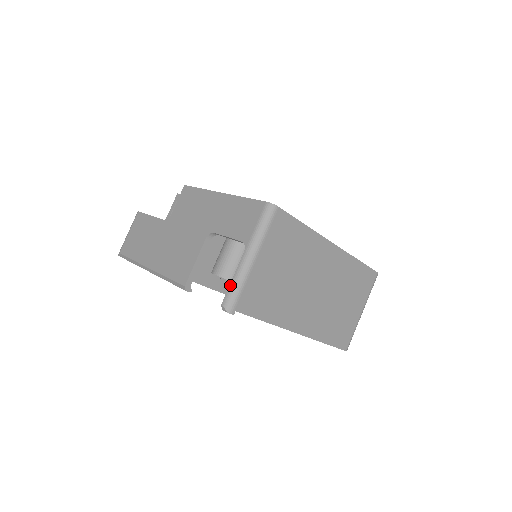
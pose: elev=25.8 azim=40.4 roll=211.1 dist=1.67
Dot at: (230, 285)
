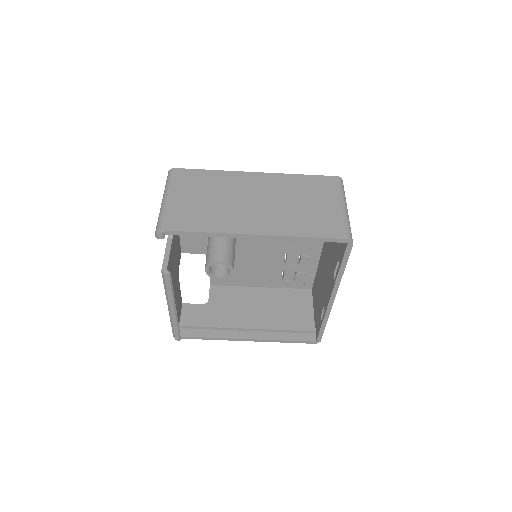
Dot at: (157, 222)
